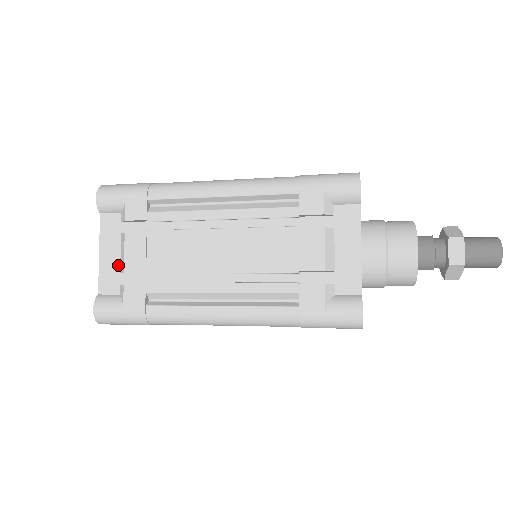
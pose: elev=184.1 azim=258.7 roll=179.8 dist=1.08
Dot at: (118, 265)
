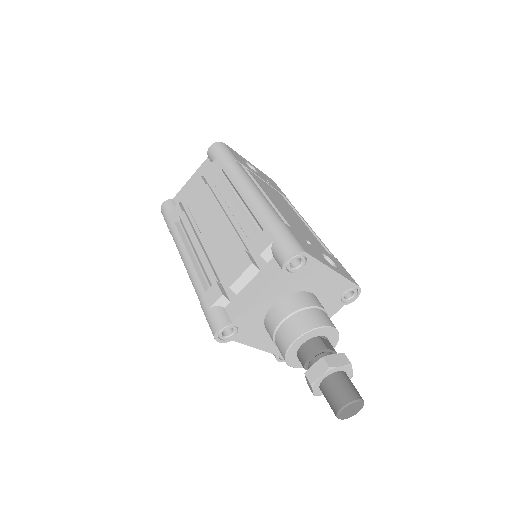
Dot at: occluded
